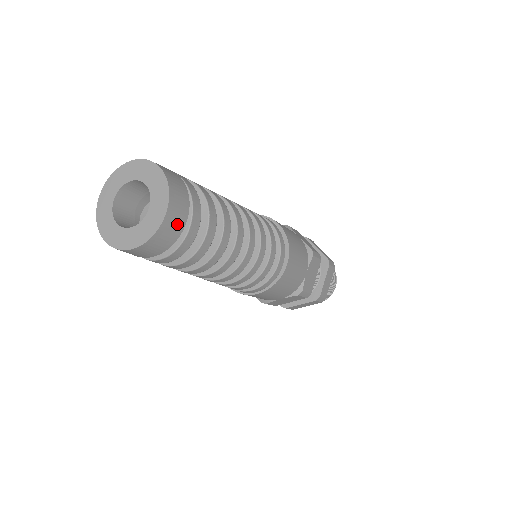
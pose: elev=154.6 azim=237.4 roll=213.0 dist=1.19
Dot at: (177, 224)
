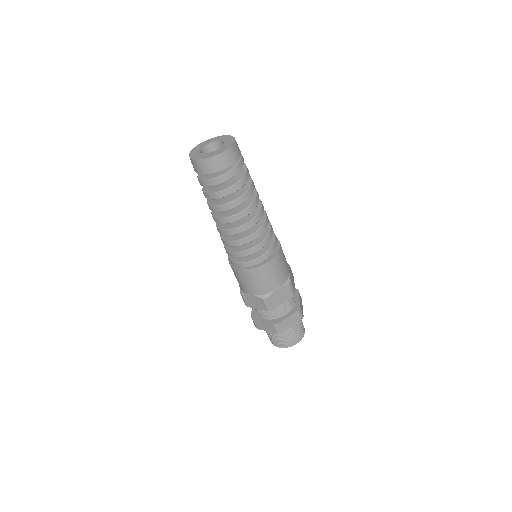
Dot at: (223, 164)
